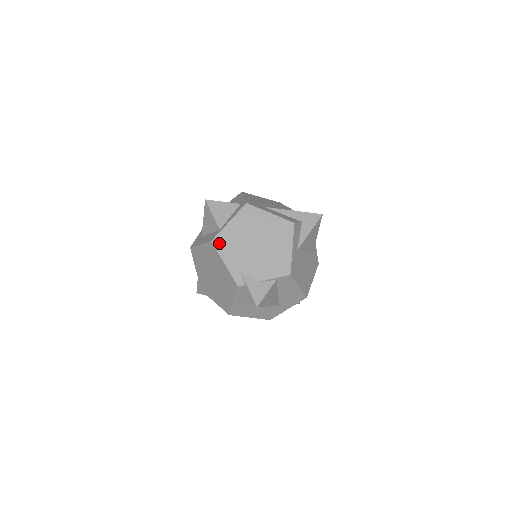
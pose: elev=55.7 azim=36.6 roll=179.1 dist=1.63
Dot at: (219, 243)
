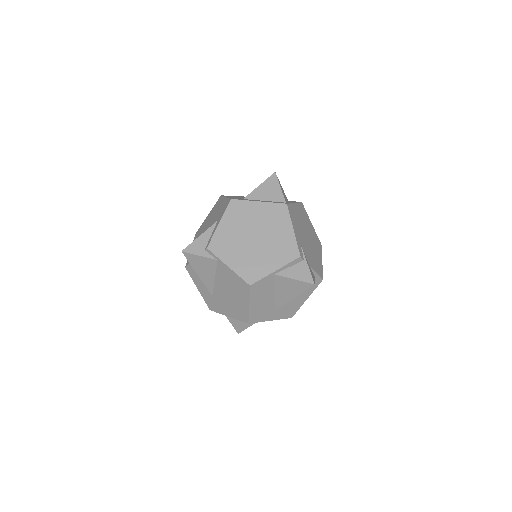
Dot at: (291, 211)
